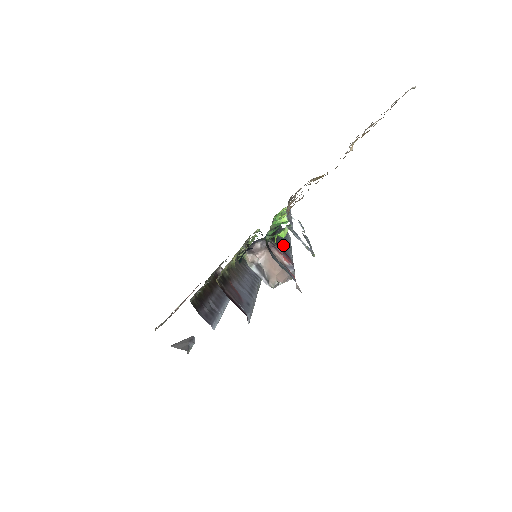
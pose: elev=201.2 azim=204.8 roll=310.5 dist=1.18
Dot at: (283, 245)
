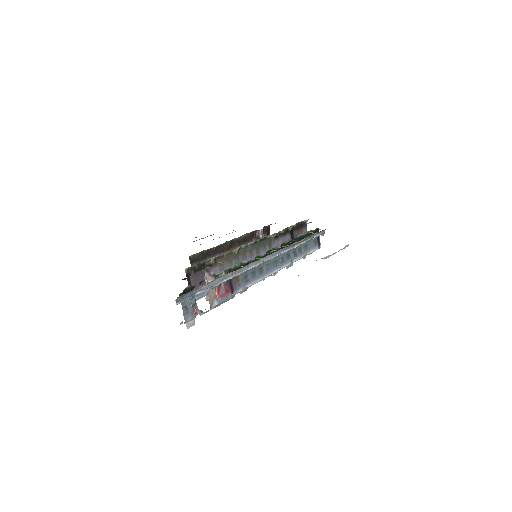
Dot at: (252, 273)
